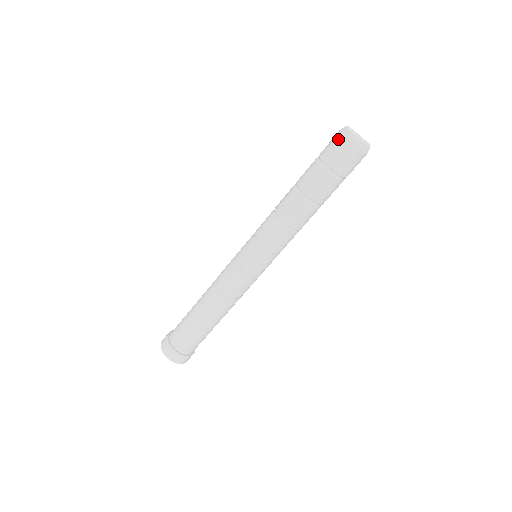
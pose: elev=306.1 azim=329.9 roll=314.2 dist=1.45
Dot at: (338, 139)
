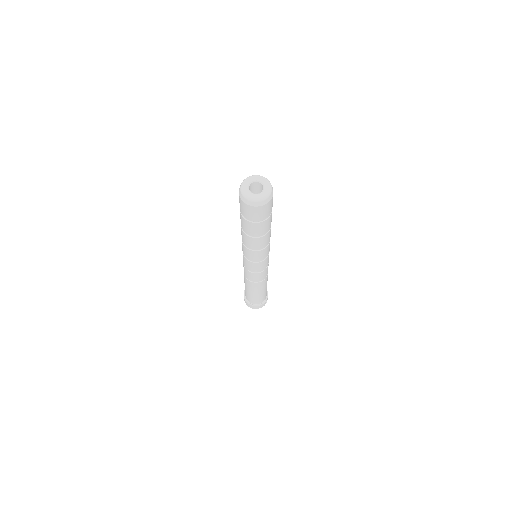
Dot at: (243, 205)
